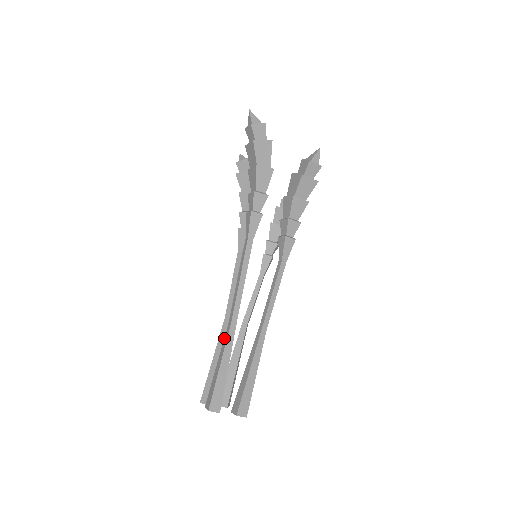
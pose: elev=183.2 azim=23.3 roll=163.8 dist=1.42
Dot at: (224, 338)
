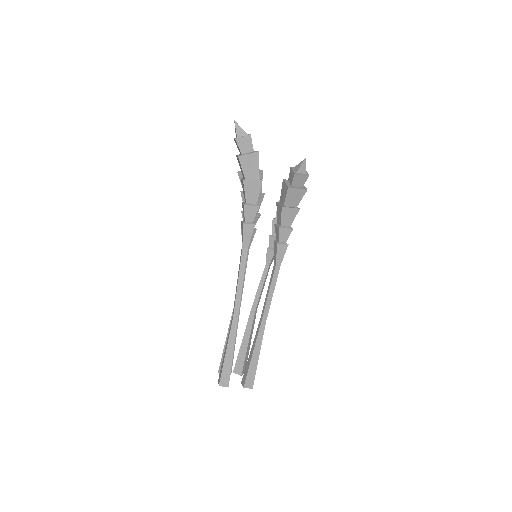
Dot at: (229, 330)
